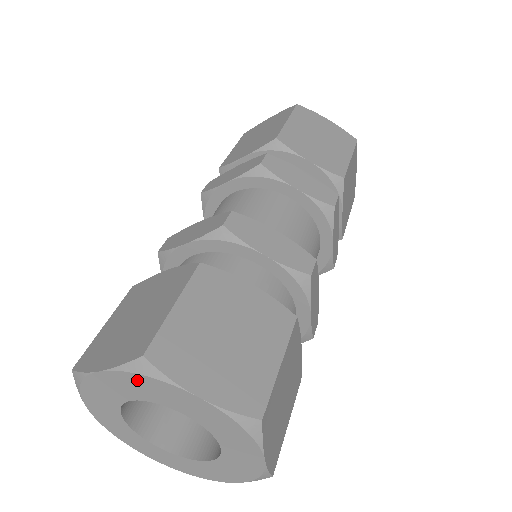
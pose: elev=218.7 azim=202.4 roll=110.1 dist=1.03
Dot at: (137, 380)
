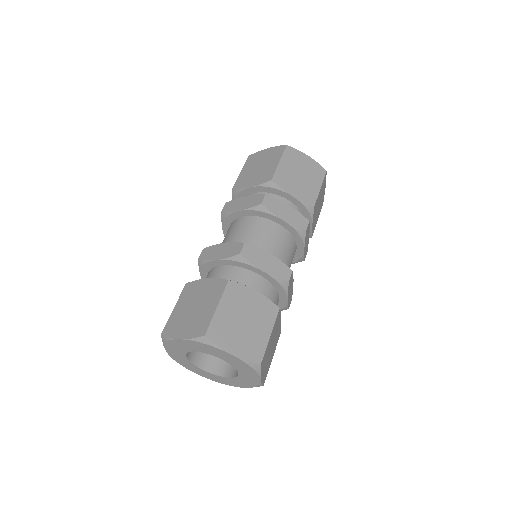
Dot at: (170, 346)
